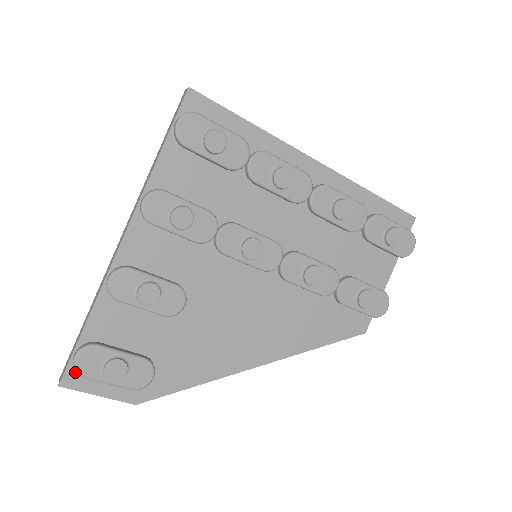
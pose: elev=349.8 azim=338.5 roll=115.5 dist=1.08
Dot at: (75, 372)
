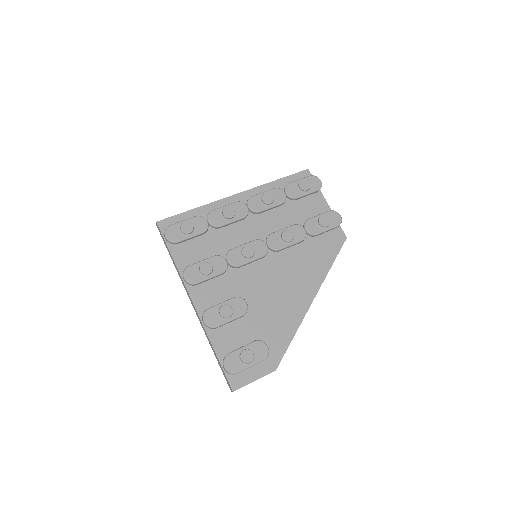
Dot at: (233, 379)
